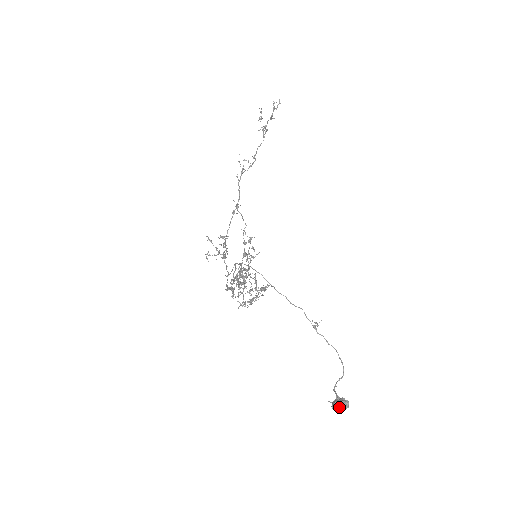
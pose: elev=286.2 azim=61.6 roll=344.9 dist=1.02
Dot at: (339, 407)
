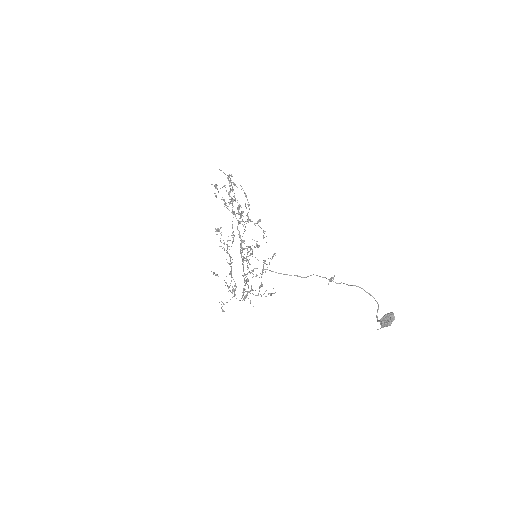
Dot at: (387, 320)
